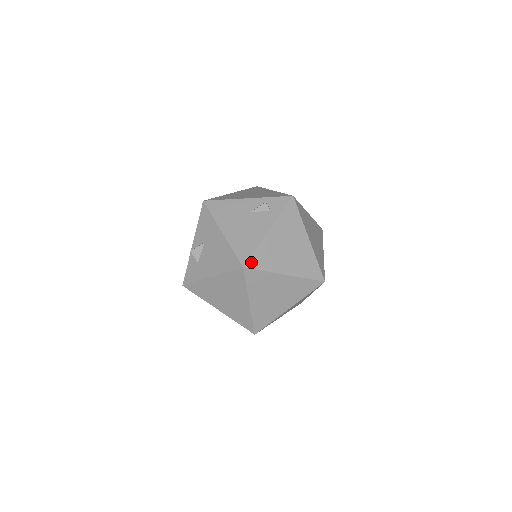
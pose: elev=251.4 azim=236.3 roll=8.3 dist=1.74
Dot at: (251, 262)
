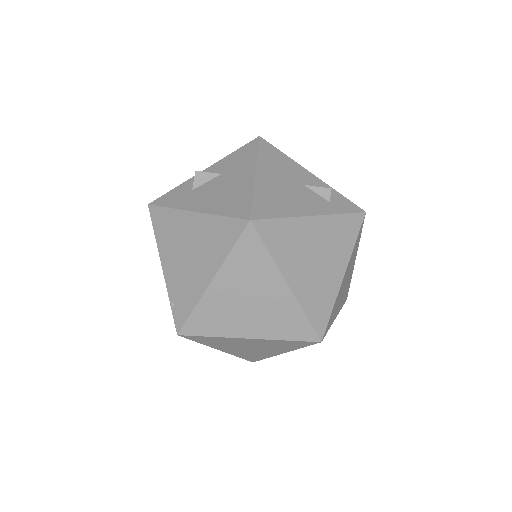
Dot at: (264, 225)
